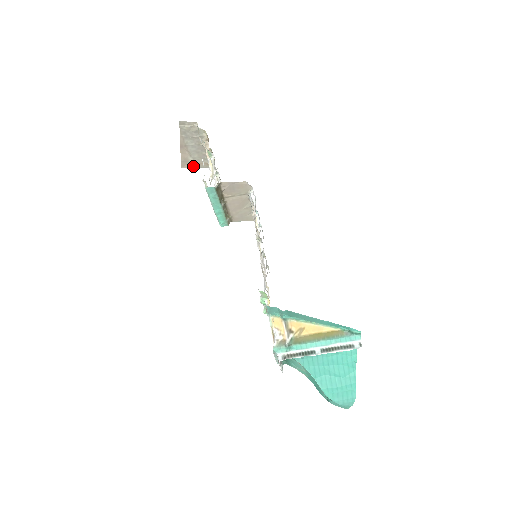
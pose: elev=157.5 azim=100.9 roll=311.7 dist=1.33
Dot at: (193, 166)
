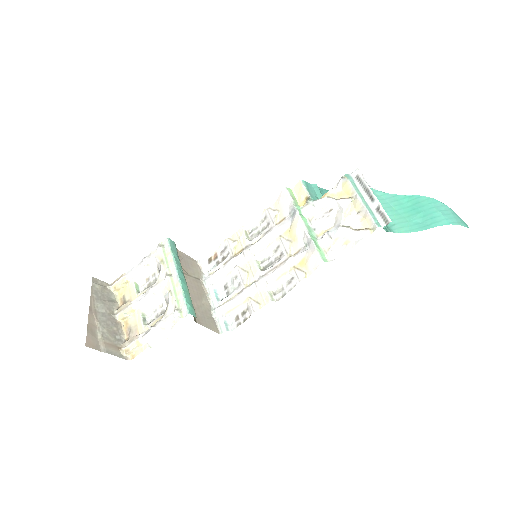
Dot at: (100, 349)
